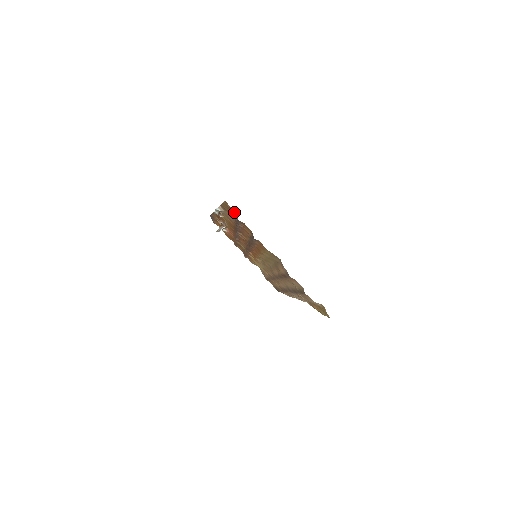
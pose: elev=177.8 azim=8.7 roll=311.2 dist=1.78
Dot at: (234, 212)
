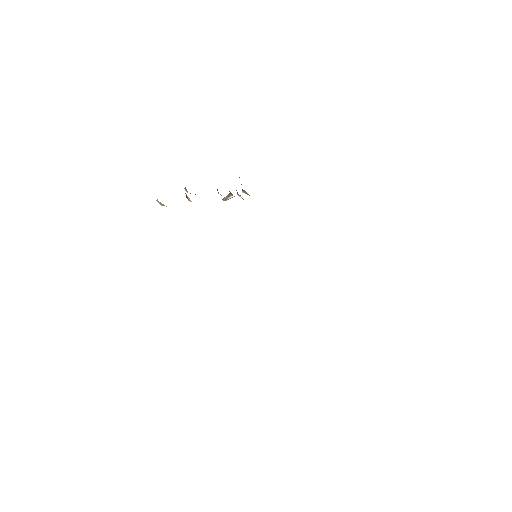
Dot at: occluded
